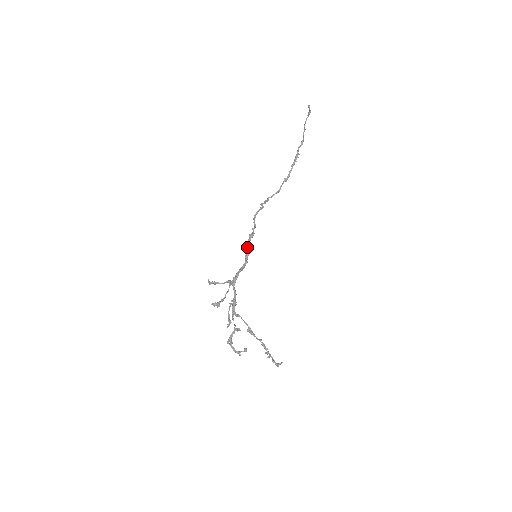
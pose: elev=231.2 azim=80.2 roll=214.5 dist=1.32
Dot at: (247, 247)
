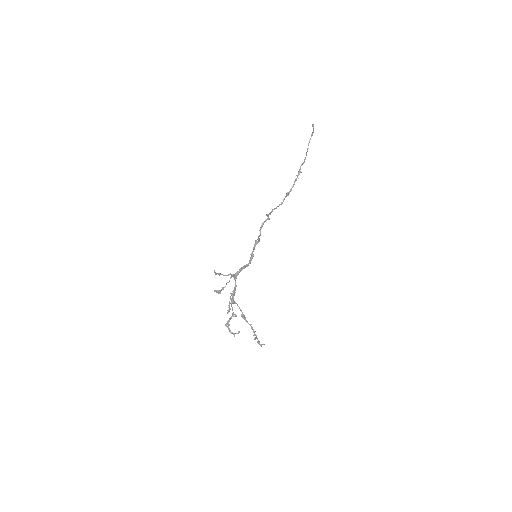
Dot at: (253, 251)
